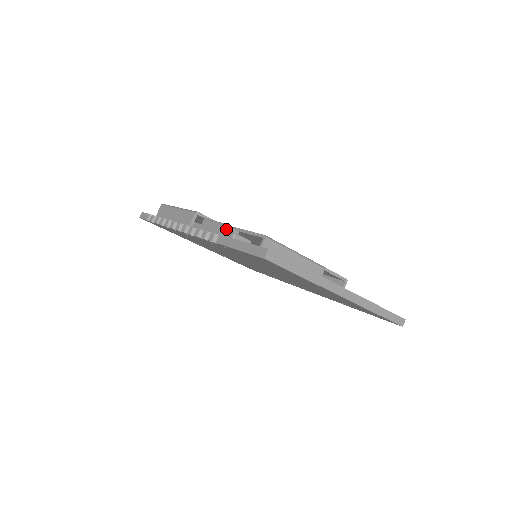
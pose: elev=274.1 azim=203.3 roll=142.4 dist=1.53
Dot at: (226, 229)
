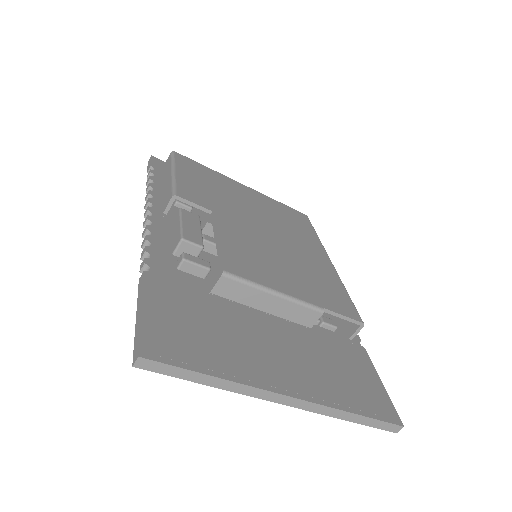
Dot at: (181, 245)
